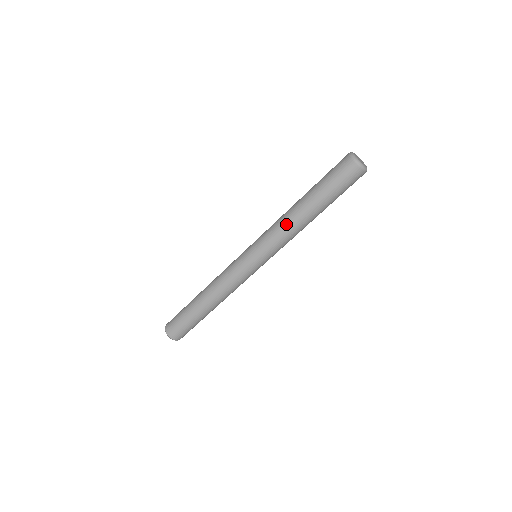
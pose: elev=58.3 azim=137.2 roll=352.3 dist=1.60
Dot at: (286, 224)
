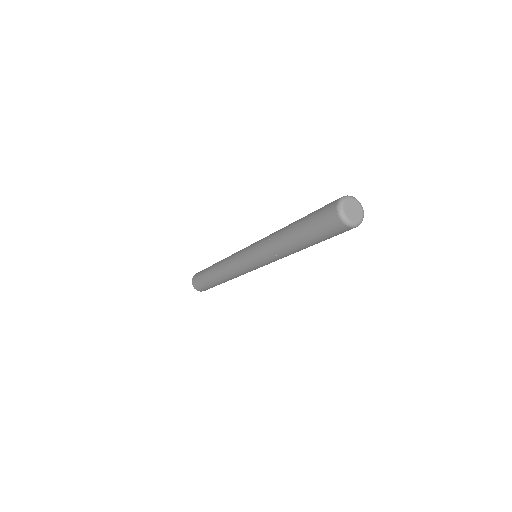
Dot at: (277, 252)
